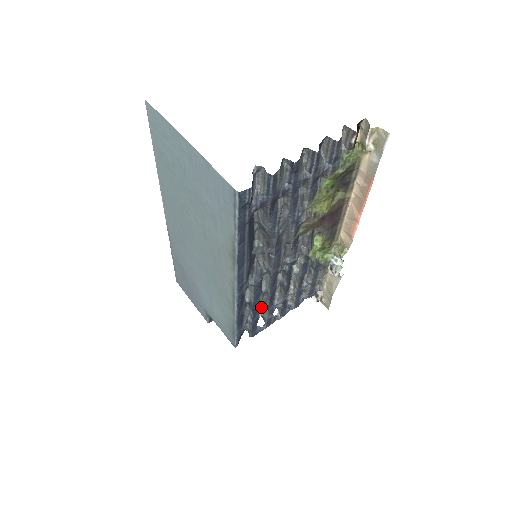
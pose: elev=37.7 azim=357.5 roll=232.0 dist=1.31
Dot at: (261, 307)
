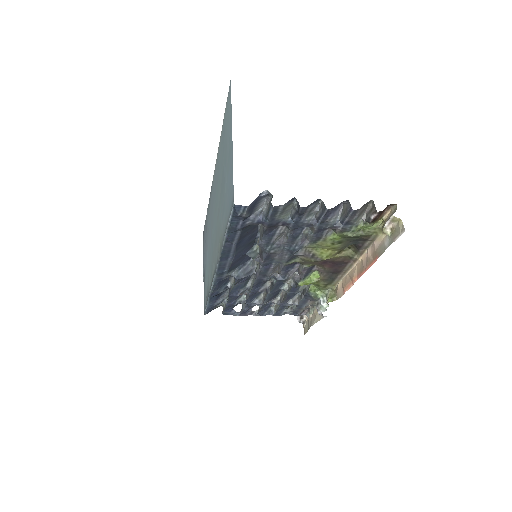
Dot at: (242, 297)
